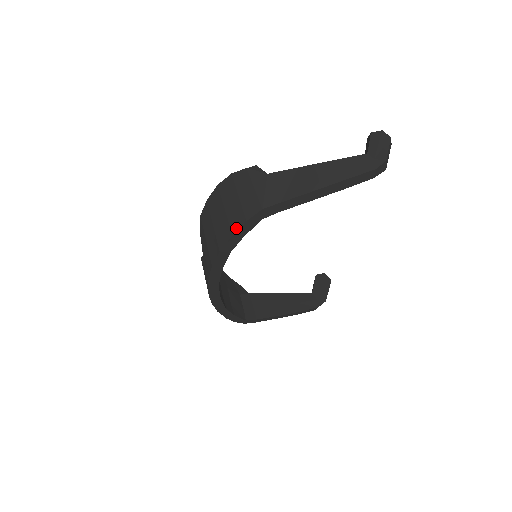
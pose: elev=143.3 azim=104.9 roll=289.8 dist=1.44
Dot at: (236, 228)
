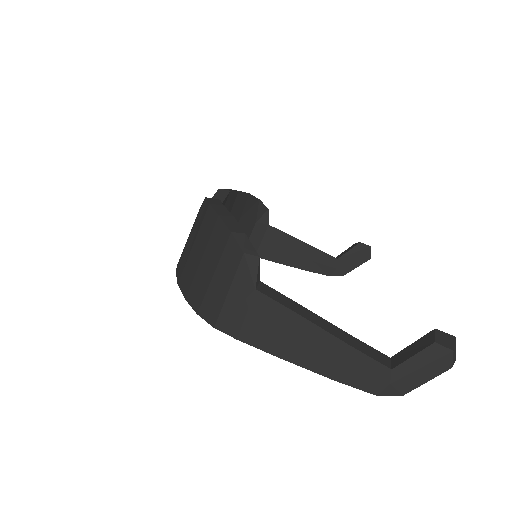
Dot at: (190, 301)
